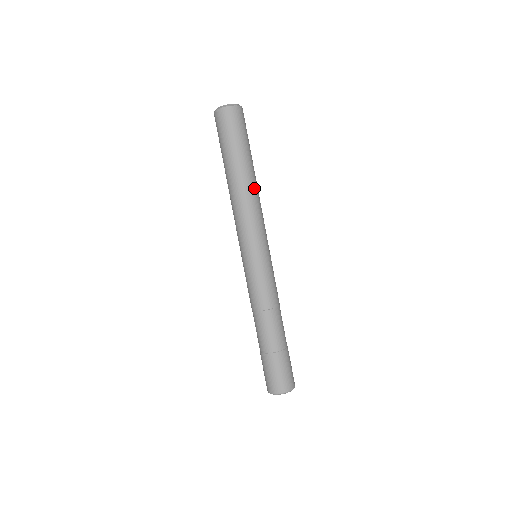
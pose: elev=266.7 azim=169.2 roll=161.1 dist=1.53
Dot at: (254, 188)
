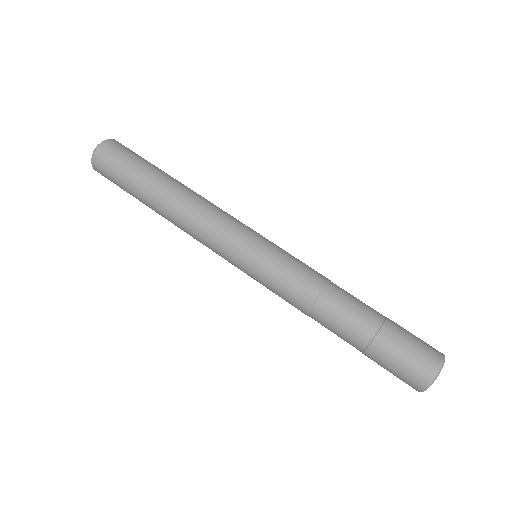
Dot at: occluded
